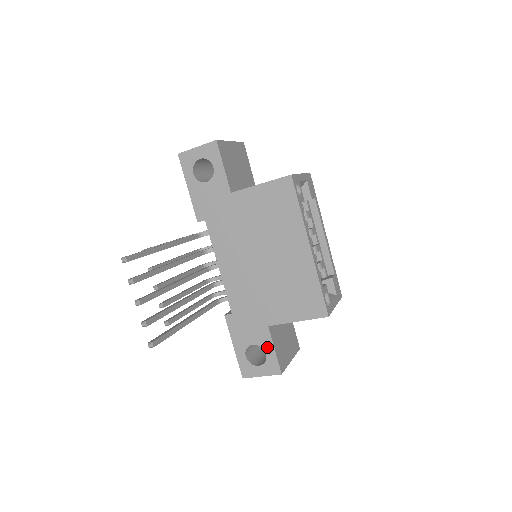
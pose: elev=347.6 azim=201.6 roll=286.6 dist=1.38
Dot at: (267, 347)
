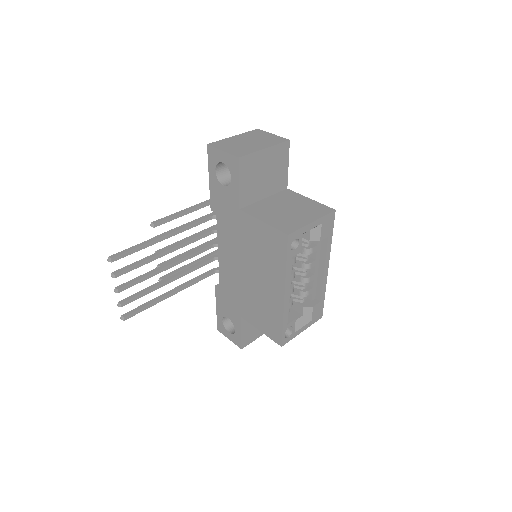
Dot at: (237, 327)
